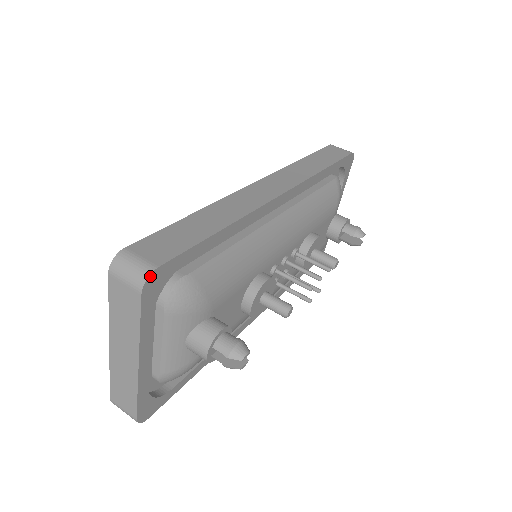
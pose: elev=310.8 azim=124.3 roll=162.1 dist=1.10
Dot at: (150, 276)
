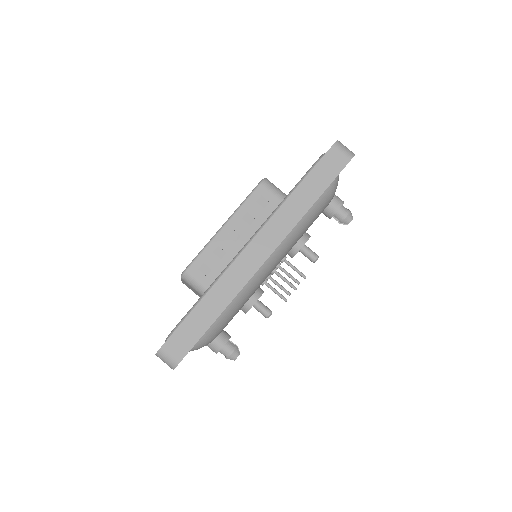
Dot at: occluded
